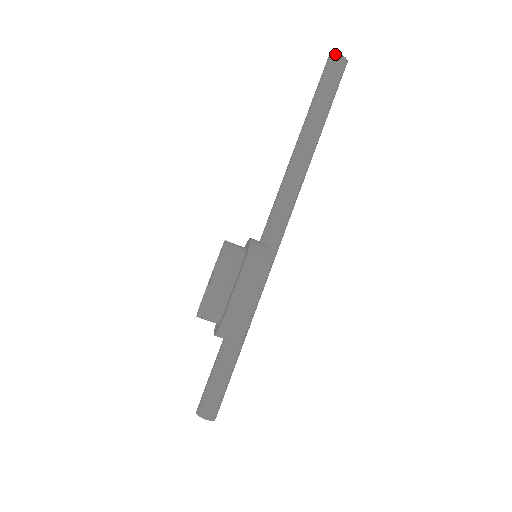
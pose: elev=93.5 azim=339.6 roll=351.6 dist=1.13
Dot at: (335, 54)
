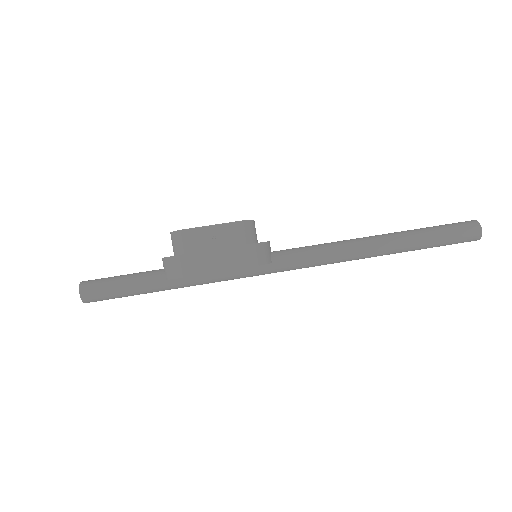
Dot at: (479, 224)
